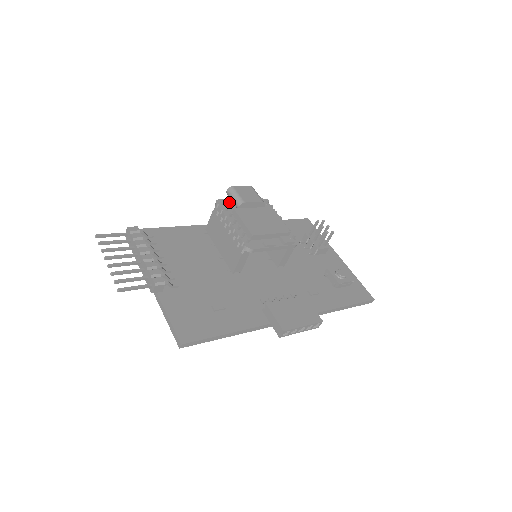
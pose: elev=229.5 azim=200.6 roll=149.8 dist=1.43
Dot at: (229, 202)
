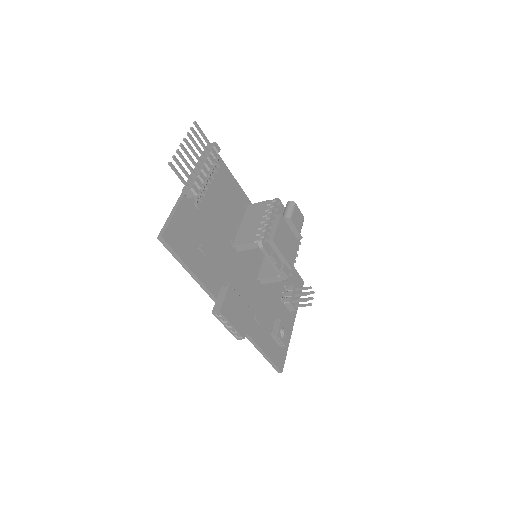
Dot at: (282, 208)
